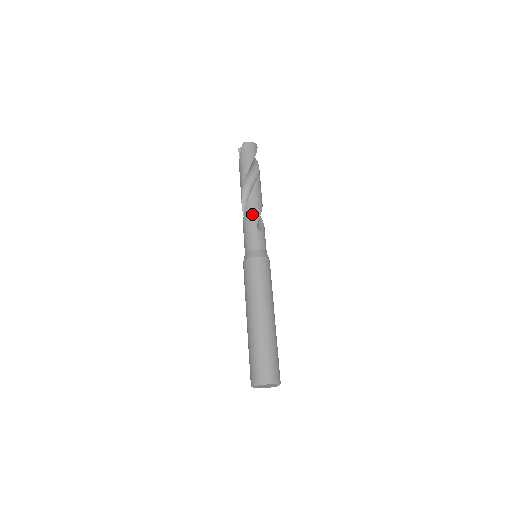
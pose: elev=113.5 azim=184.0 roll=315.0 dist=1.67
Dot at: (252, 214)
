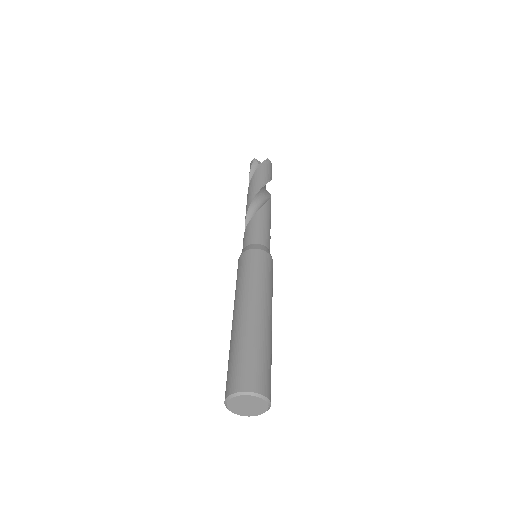
Dot at: (269, 217)
